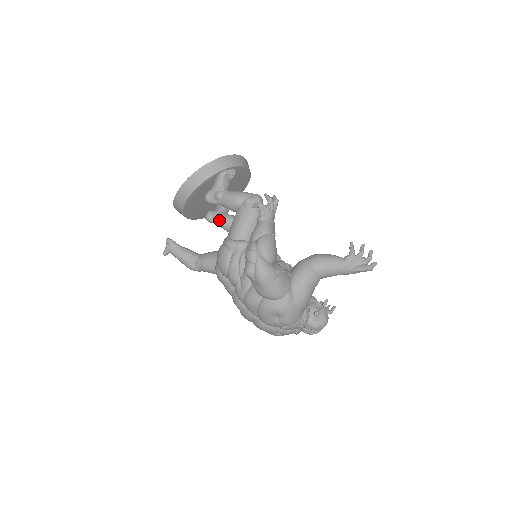
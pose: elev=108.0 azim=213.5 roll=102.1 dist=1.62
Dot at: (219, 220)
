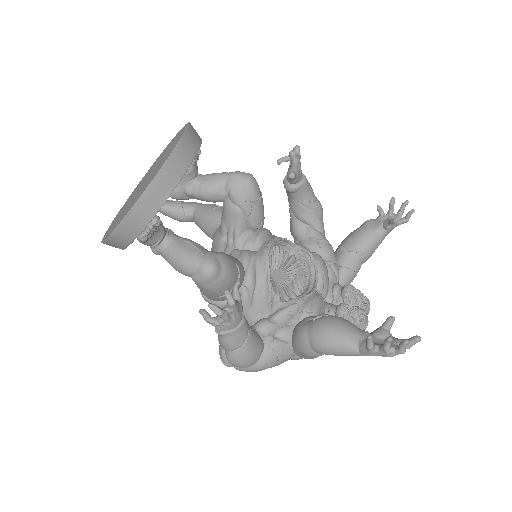
Dot at: (189, 198)
